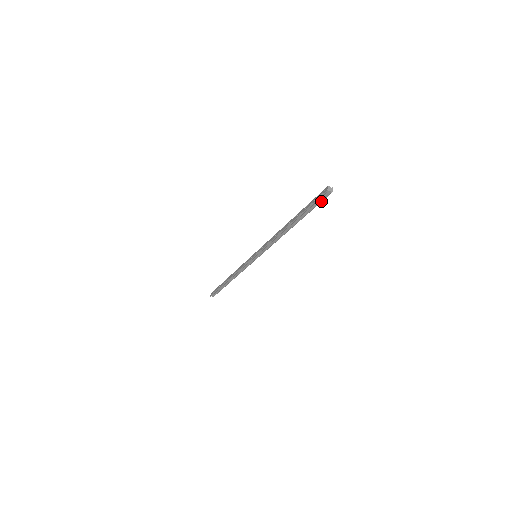
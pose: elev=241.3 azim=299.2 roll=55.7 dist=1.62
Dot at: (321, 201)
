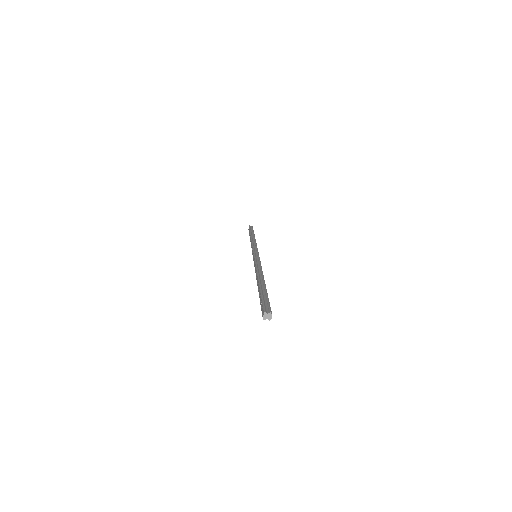
Dot at: occluded
